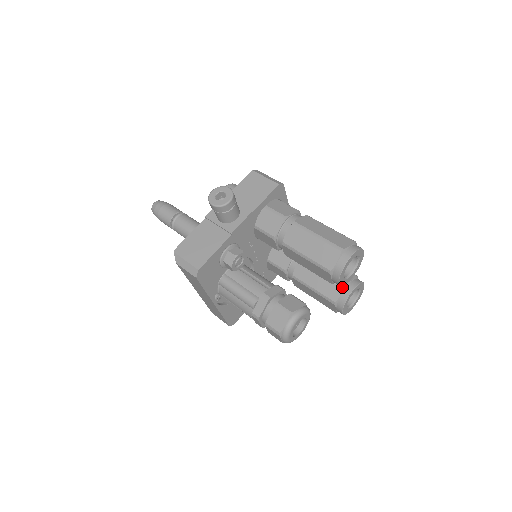
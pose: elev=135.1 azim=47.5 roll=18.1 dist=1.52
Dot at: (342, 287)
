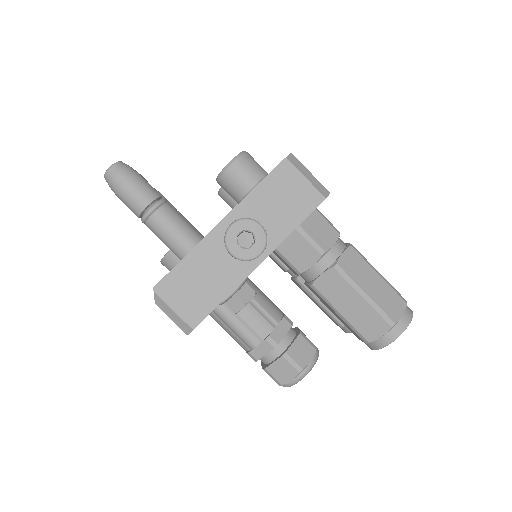
Dot at: occluded
